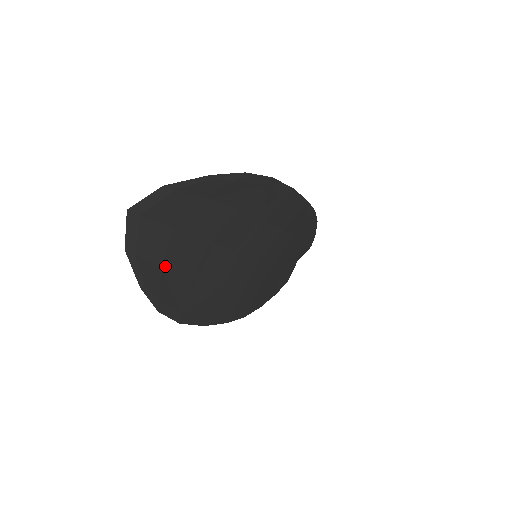
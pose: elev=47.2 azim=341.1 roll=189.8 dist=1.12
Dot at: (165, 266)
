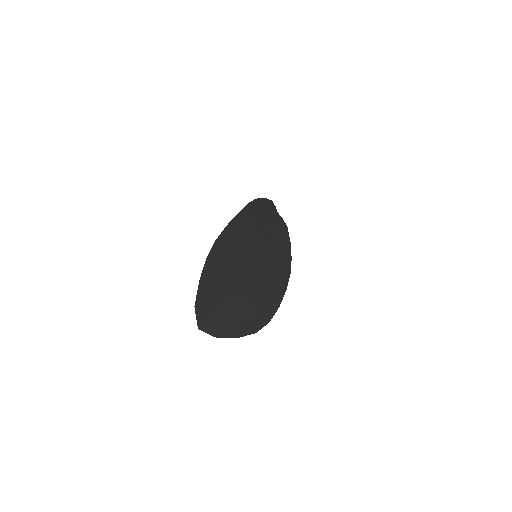
Dot at: (234, 320)
